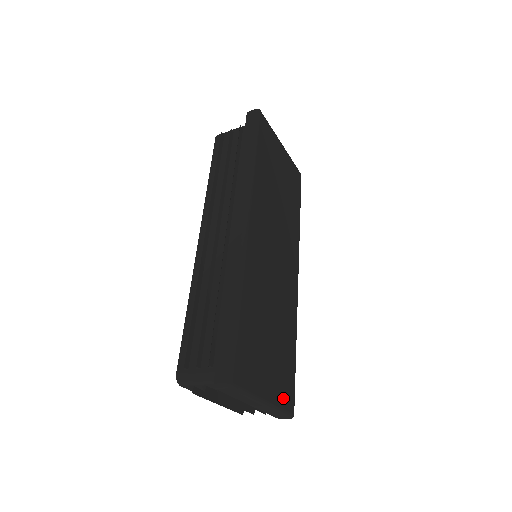
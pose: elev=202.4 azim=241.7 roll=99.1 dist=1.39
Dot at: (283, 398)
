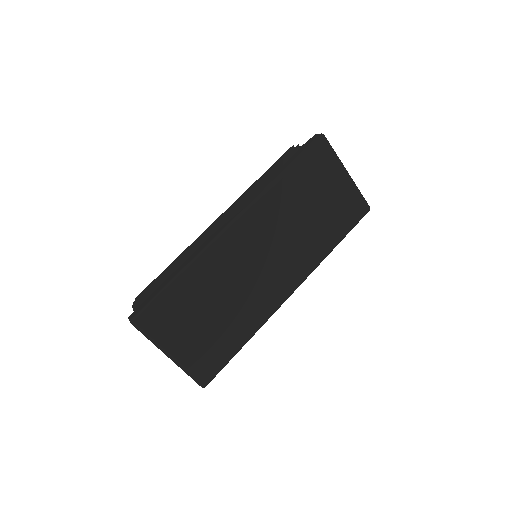
Dot at: (197, 366)
